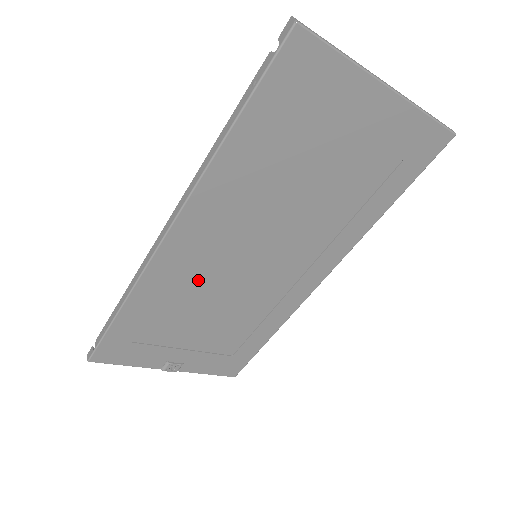
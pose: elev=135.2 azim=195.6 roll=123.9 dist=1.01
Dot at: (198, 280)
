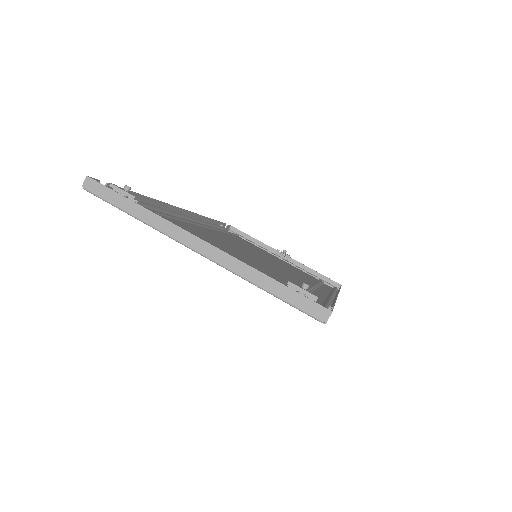
Dot at: occluded
